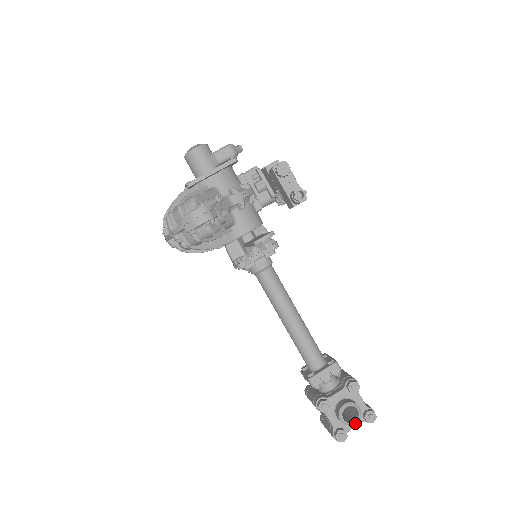
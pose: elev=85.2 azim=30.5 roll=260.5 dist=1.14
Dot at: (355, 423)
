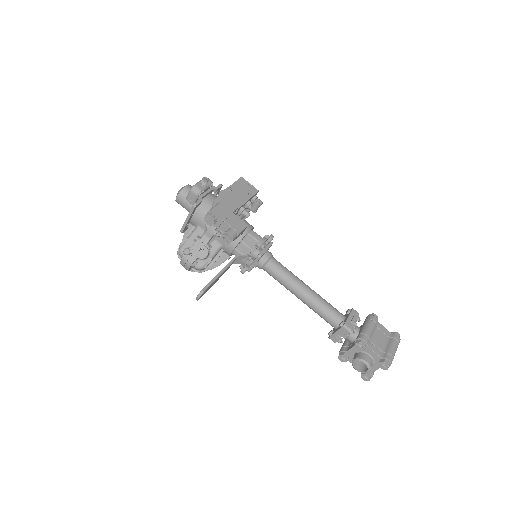
Dot at: occluded
